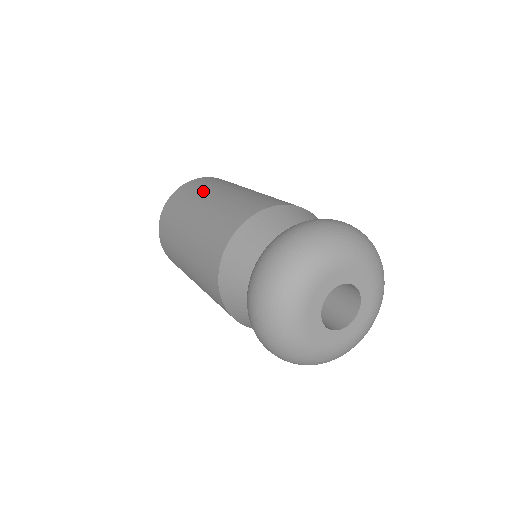
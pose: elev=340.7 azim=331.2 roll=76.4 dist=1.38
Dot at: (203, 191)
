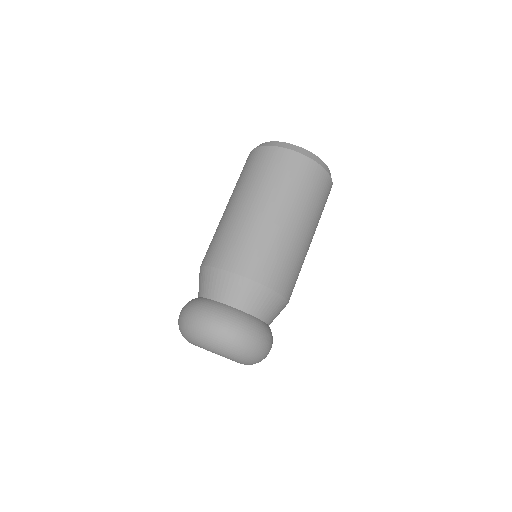
Dot at: (267, 186)
